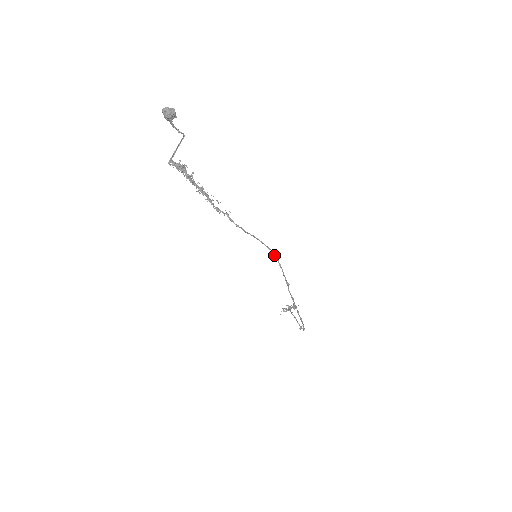
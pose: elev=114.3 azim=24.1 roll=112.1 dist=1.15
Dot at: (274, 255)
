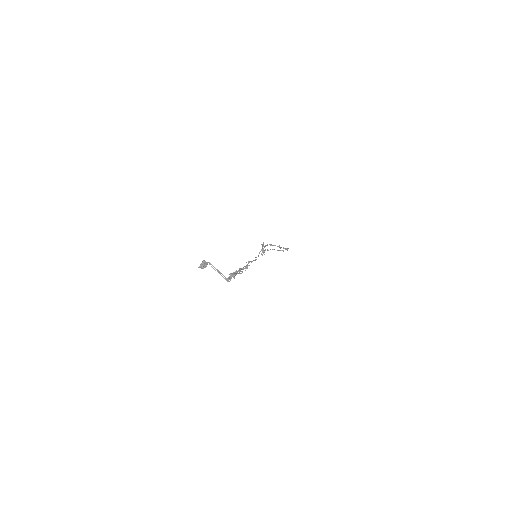
Dot at: occluded
